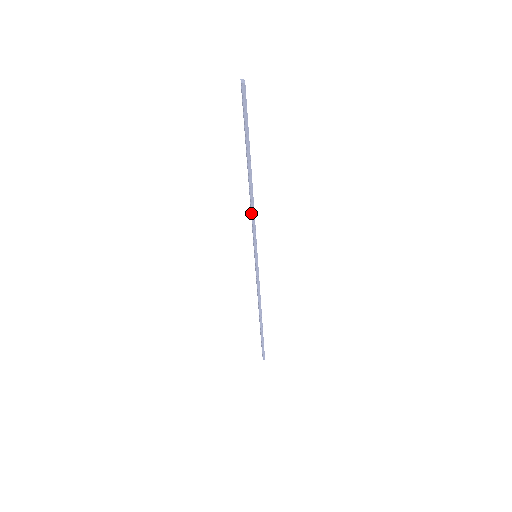
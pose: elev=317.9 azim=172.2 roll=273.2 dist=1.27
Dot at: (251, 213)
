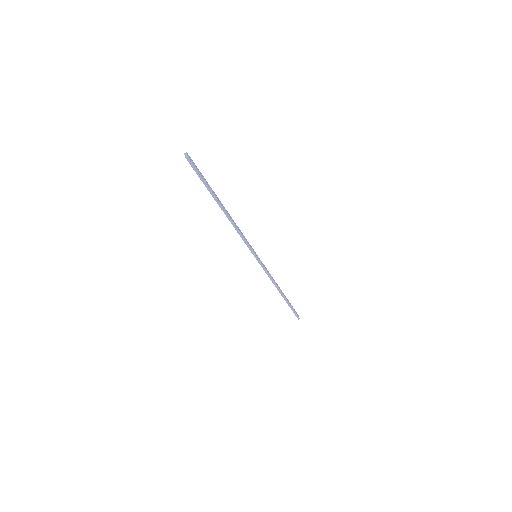
Dot at: (237, 232)
